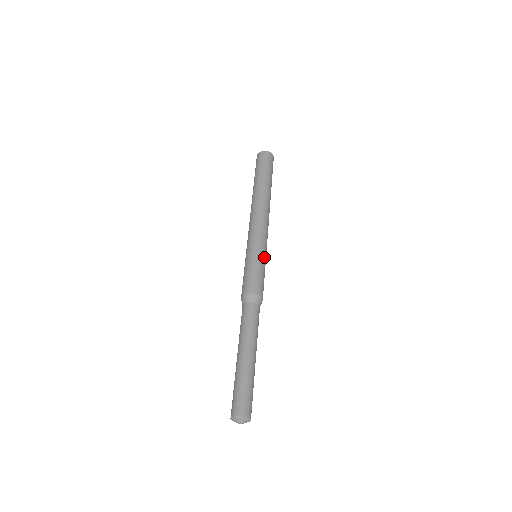
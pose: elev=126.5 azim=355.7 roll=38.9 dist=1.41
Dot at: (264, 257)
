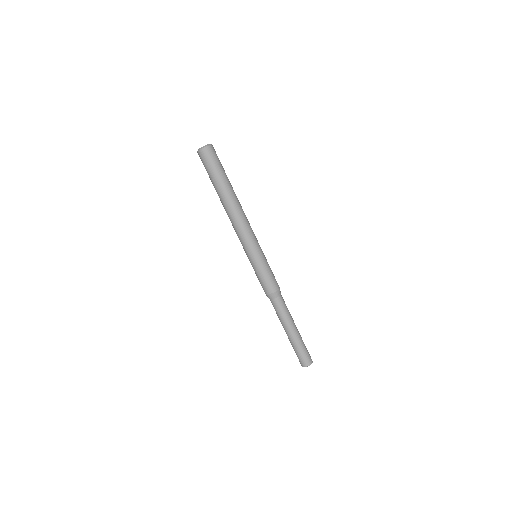
Dot at: occluded
